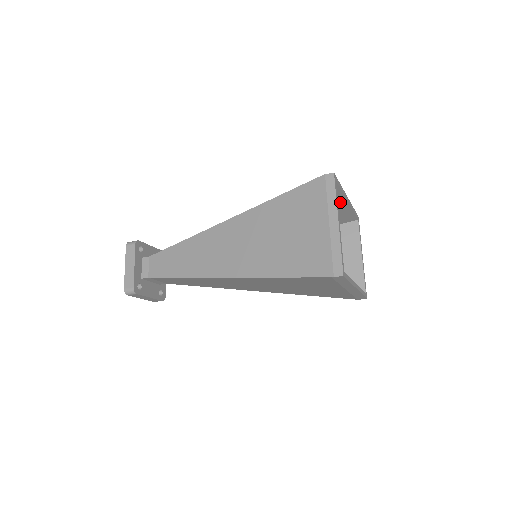
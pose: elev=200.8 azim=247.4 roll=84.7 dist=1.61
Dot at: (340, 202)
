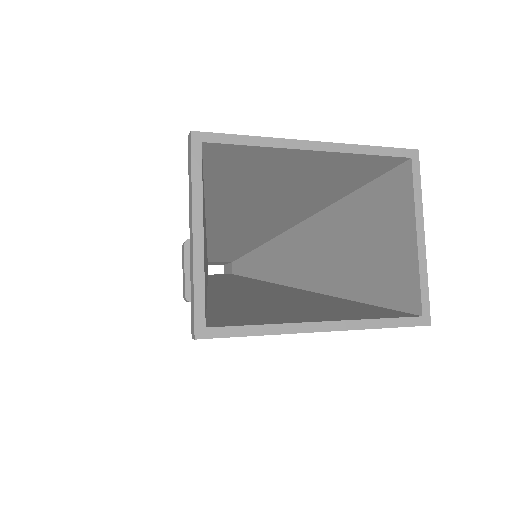
Dot at: (299, 156)
